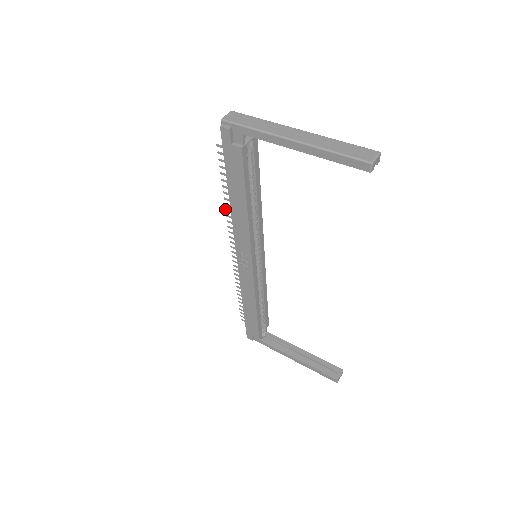
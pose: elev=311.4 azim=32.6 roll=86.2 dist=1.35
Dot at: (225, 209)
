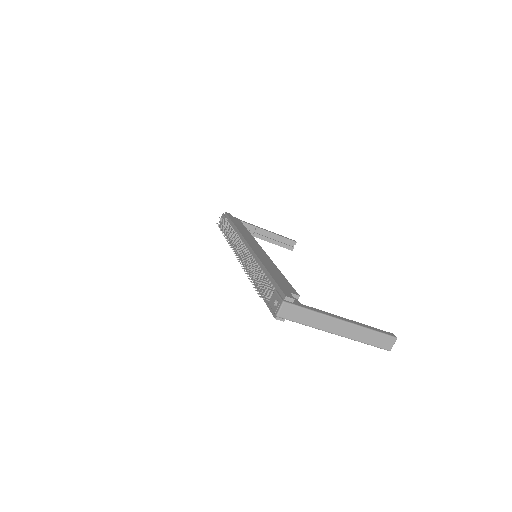
Dot at: occluded
